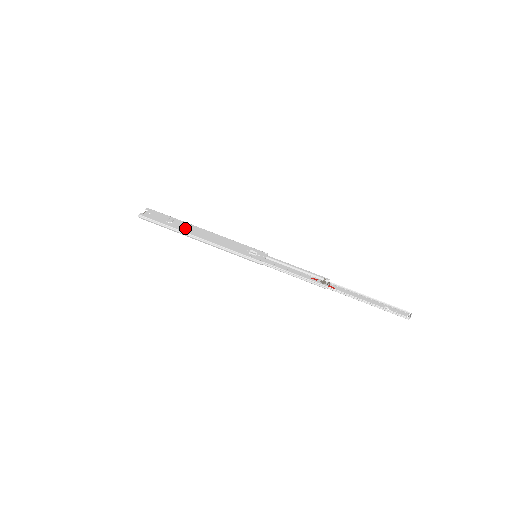
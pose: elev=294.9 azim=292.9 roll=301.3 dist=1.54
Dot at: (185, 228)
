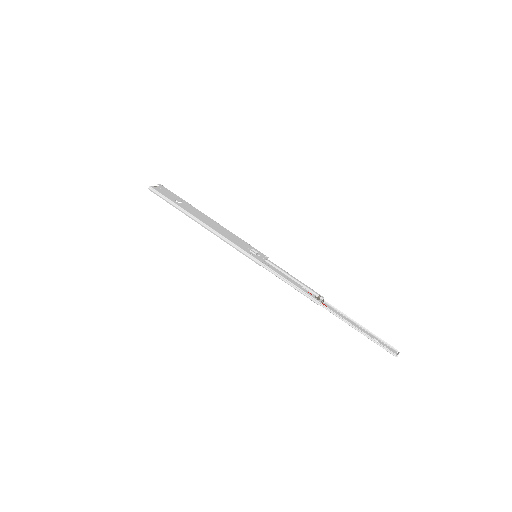
Dot at: (192, 211)
